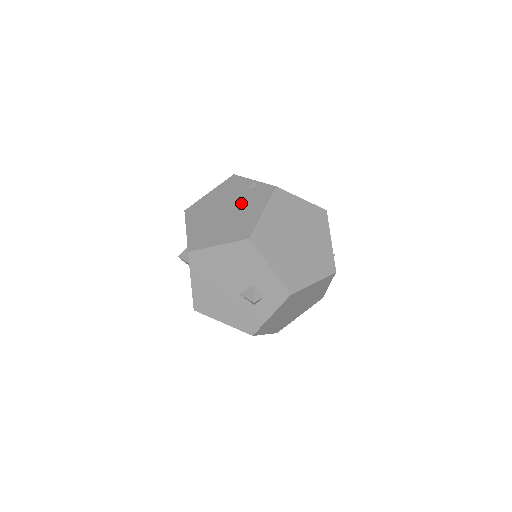
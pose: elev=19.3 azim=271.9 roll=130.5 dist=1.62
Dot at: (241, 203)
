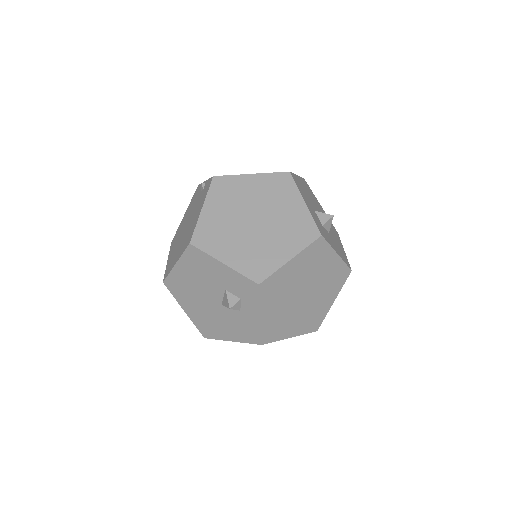
Dot at: (194, 211)
